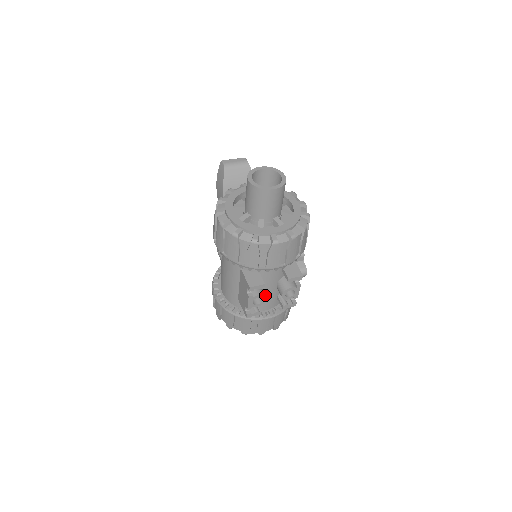
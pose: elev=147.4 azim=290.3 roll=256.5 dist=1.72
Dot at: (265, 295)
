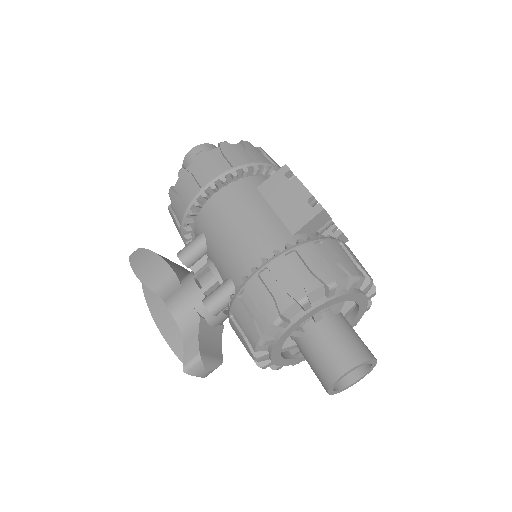
Dot at: occluded
